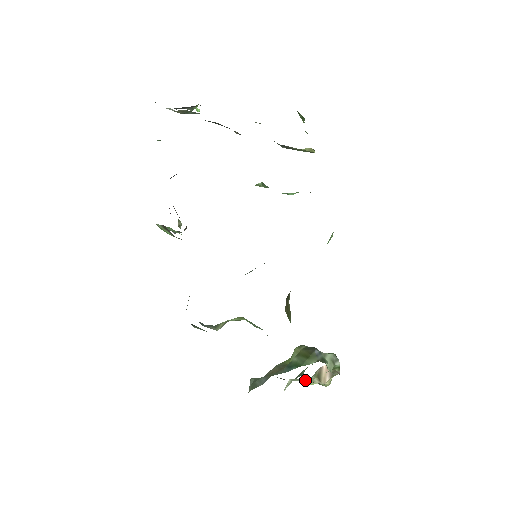
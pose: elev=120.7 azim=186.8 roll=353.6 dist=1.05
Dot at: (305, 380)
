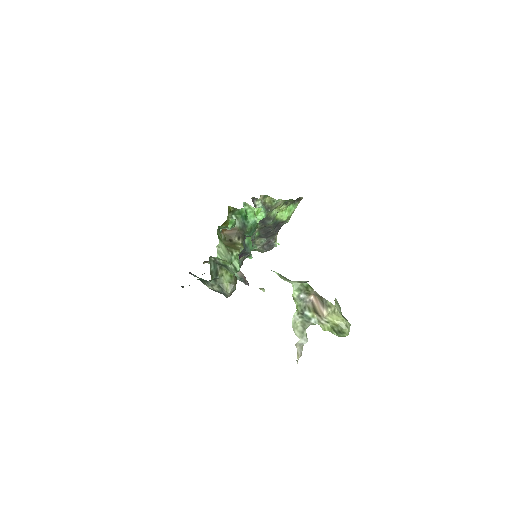
Dot at: (311, 322)
